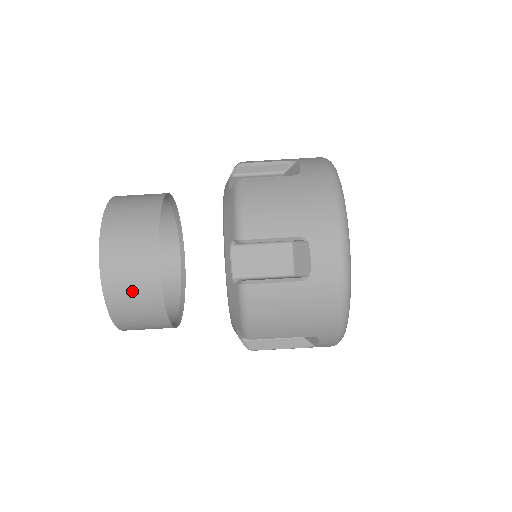
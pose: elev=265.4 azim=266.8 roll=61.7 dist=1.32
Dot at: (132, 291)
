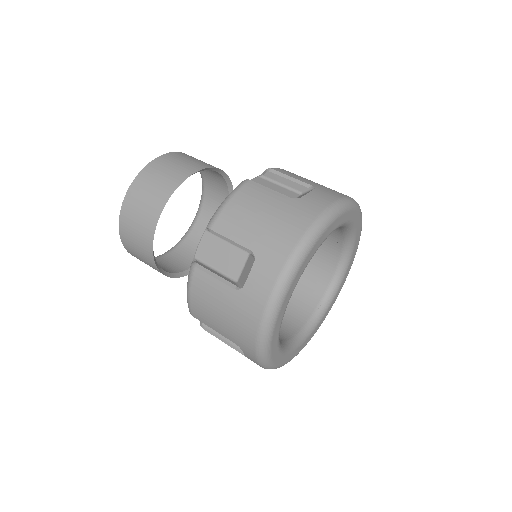
Dot at: (136, 227)
